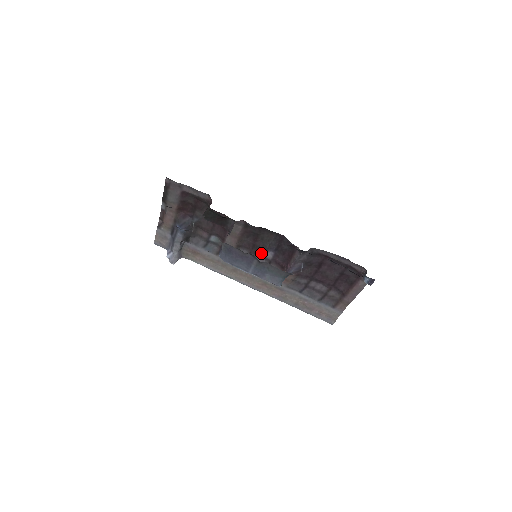
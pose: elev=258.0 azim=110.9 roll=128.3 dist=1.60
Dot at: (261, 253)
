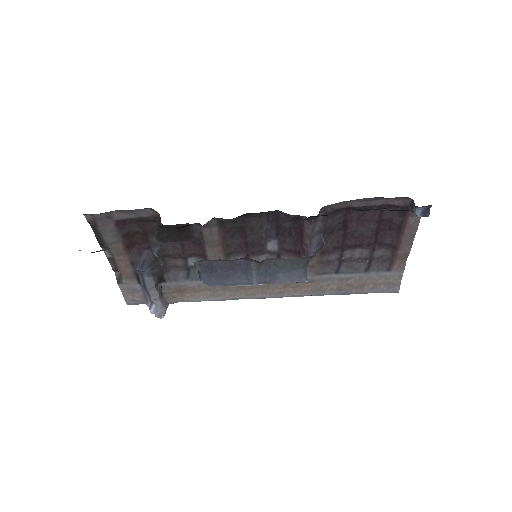
Dot at: (261, 249)
